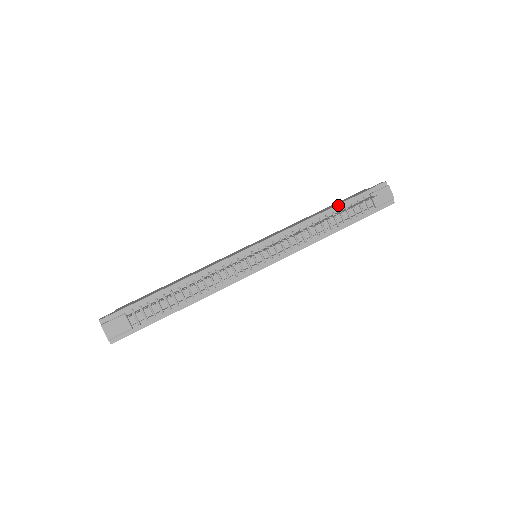
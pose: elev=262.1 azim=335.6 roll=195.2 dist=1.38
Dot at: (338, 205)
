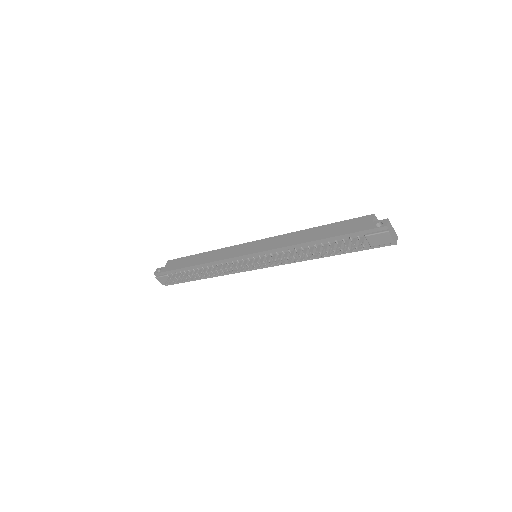
Dot at: (328, 238)
